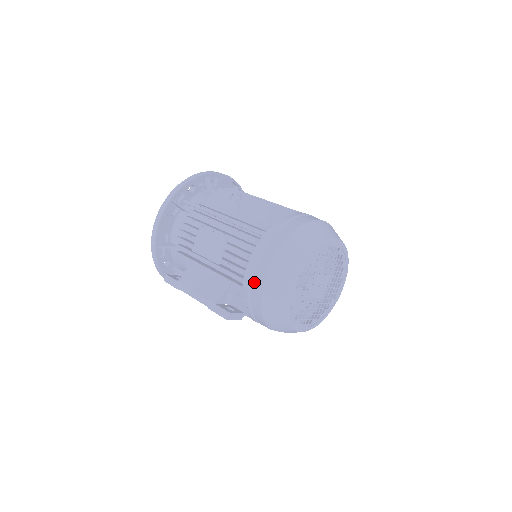
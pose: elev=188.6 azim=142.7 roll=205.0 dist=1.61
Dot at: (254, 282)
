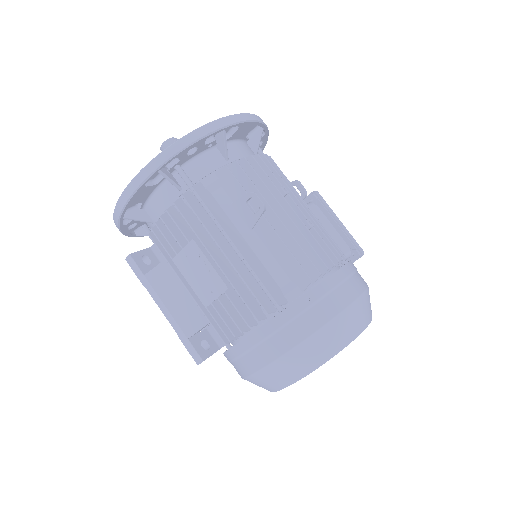
Dot at: (245, 360)
